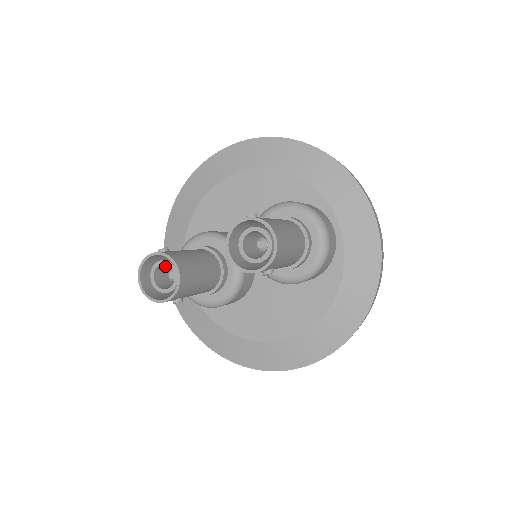
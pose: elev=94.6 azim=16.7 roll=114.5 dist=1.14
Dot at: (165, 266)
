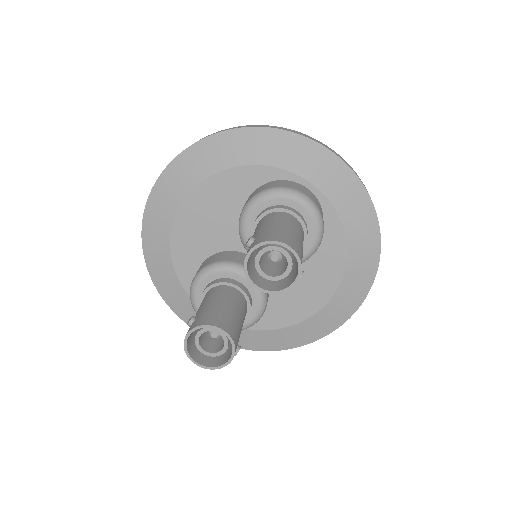
Dot at: occluded
